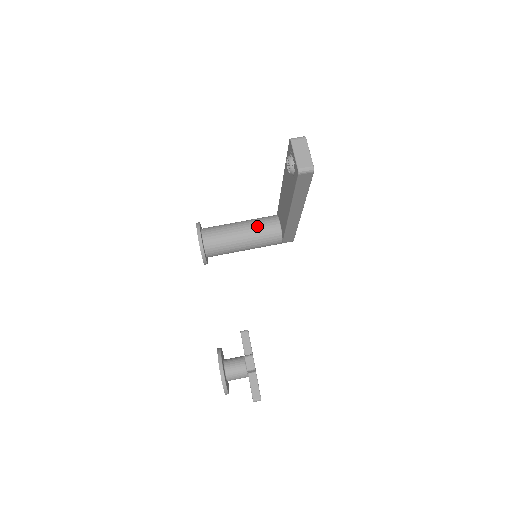
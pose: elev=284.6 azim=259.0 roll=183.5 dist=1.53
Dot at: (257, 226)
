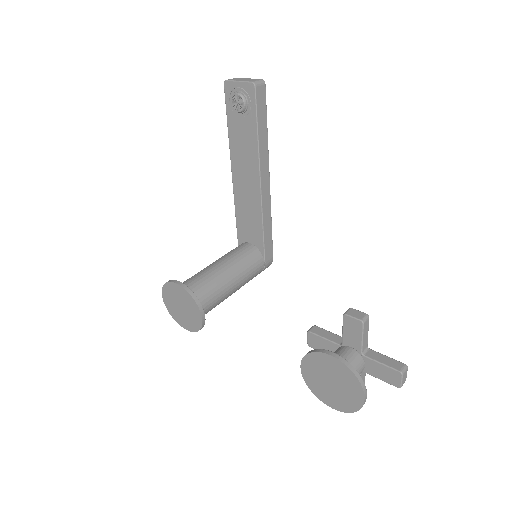
Dot at: (230, 254)
